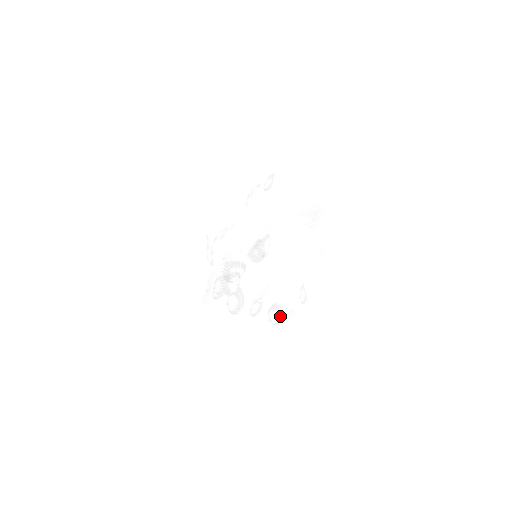
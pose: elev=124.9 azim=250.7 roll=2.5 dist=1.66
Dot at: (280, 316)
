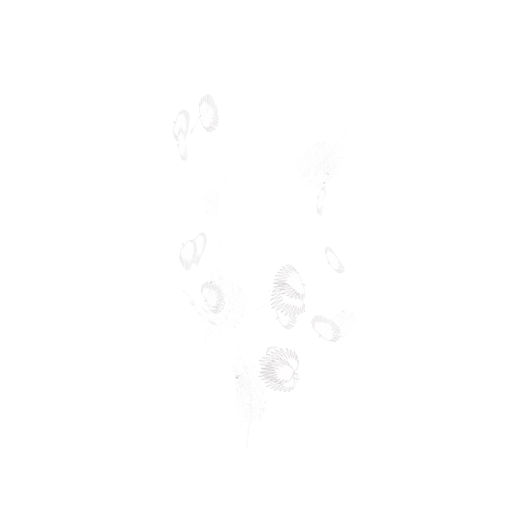
Dot at: (335, 330)
